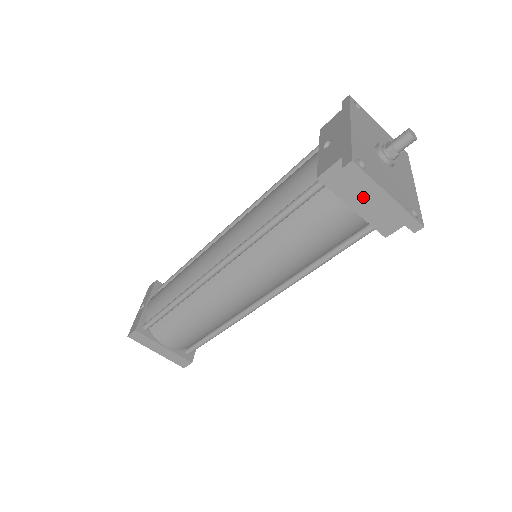
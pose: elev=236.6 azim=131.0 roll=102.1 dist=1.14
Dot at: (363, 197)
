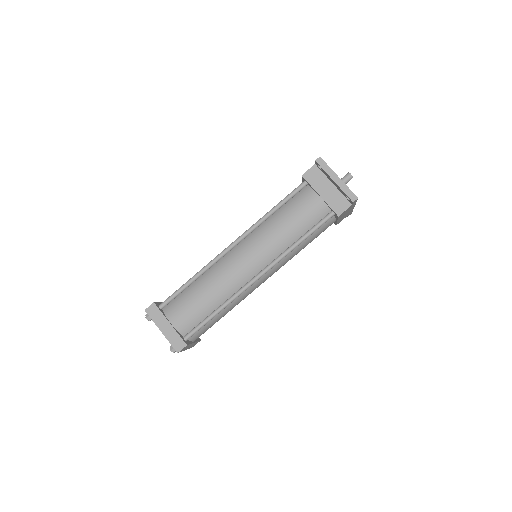
Dot at: (325, 188)
